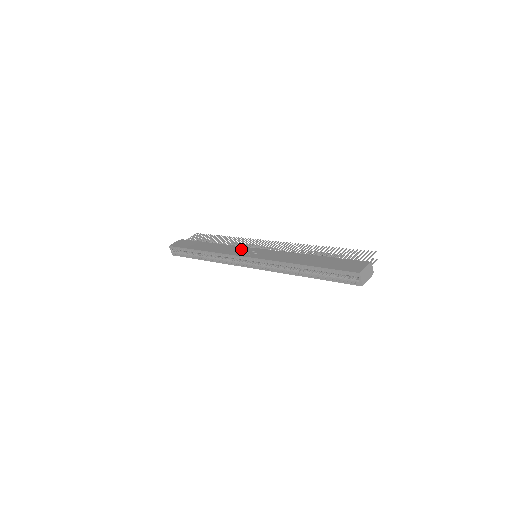
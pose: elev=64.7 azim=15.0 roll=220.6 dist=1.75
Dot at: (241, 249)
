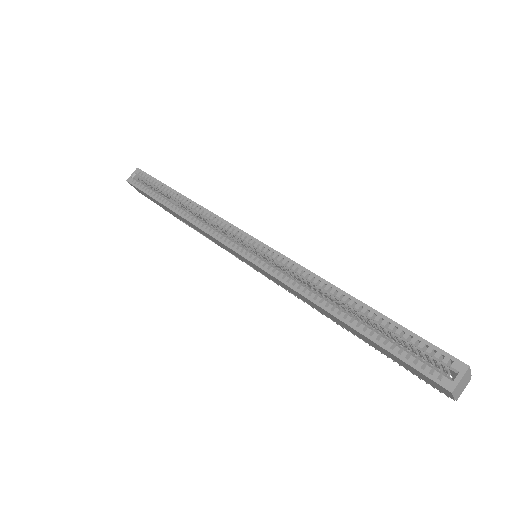
Dot at: occluded
